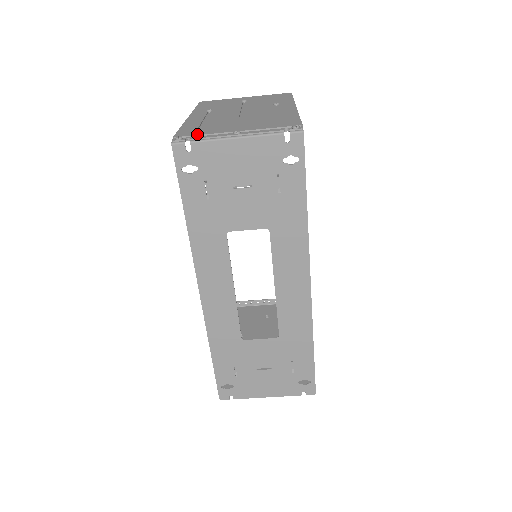
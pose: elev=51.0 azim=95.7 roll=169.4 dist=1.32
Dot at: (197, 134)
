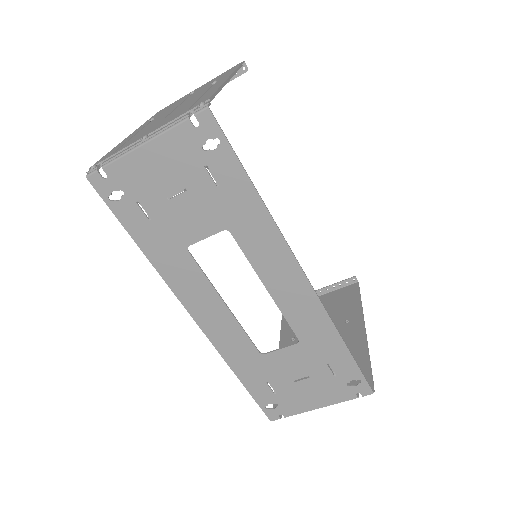
Dot at: (110, 155)
